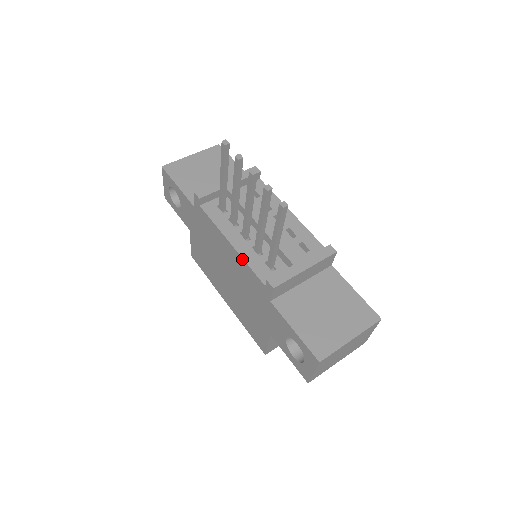
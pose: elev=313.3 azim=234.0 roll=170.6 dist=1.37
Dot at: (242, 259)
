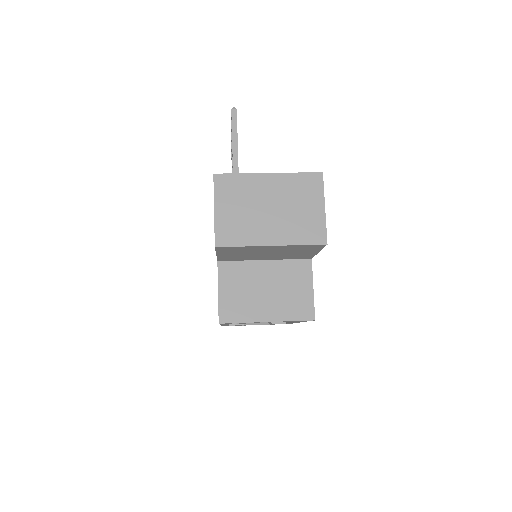
Dot at: occluded
